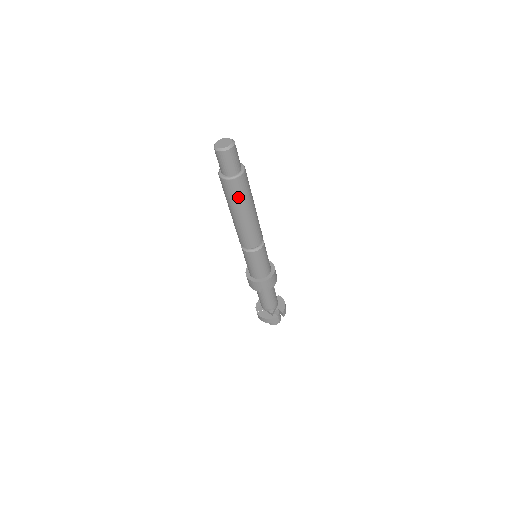
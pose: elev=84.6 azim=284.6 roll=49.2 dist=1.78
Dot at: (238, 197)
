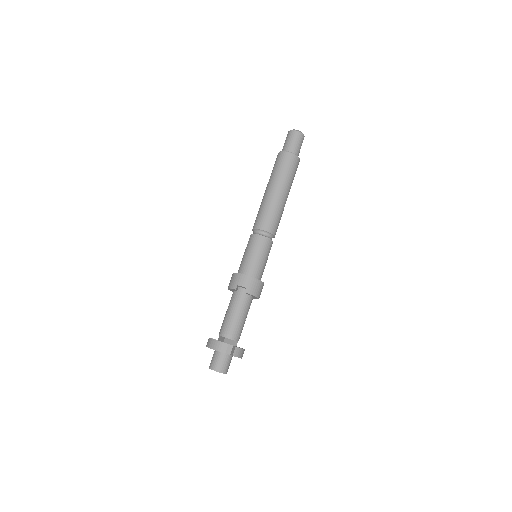
Dot at: (281, 170)
